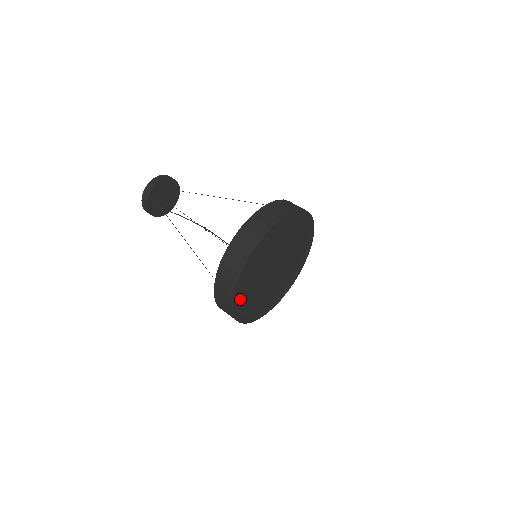
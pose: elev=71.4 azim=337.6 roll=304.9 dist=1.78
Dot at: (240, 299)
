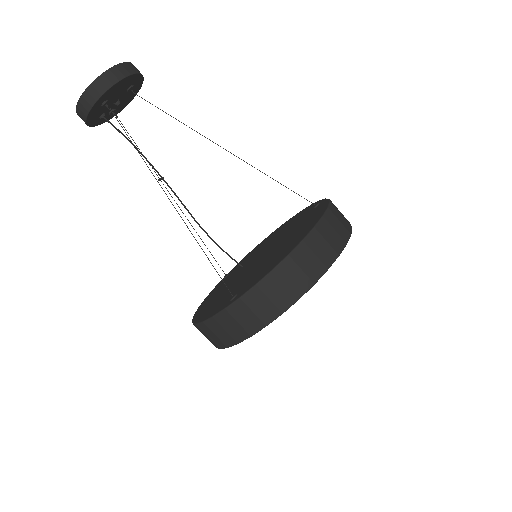
Dot at: occluded
